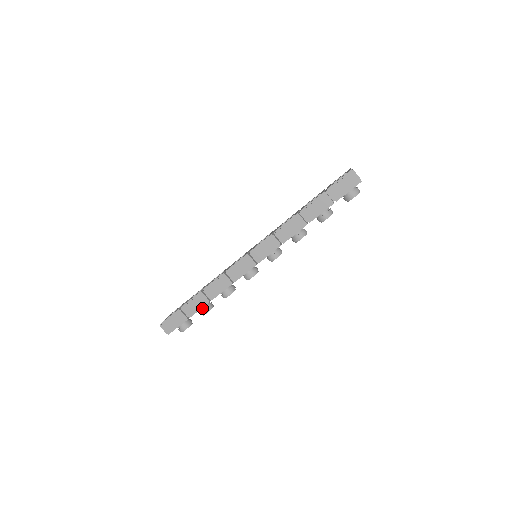
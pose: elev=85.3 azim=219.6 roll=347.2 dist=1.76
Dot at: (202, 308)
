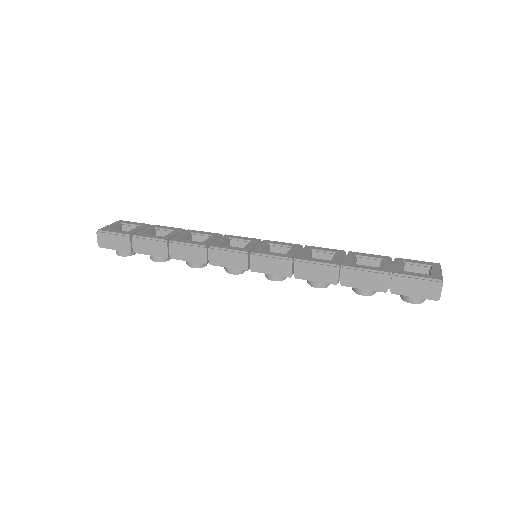
Dot at: occluded
